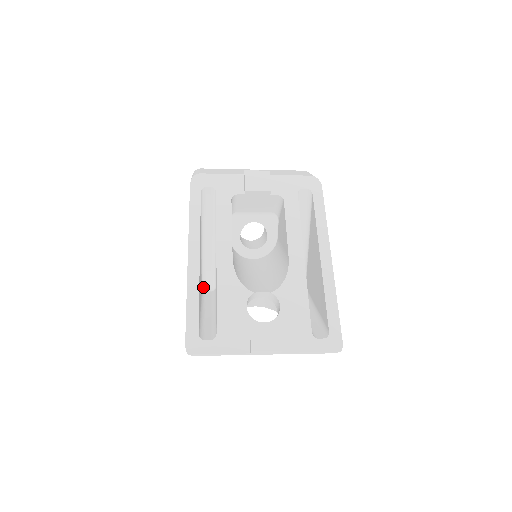
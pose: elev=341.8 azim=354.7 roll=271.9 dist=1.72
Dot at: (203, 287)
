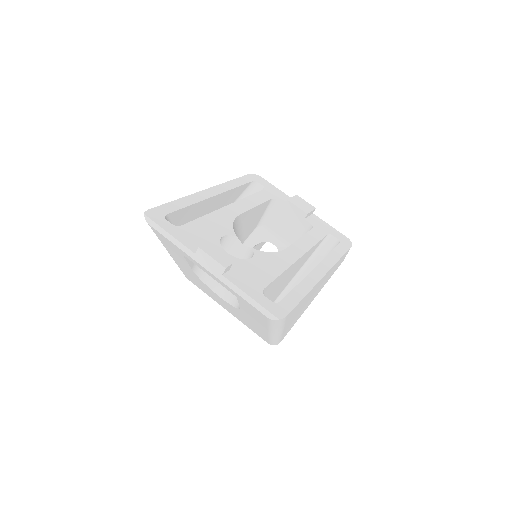
Dot at: occluded
